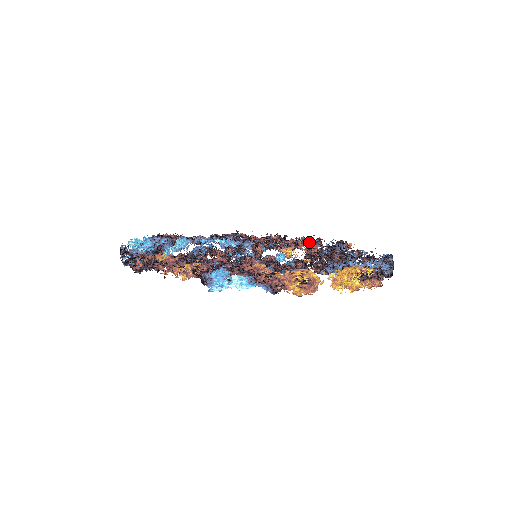
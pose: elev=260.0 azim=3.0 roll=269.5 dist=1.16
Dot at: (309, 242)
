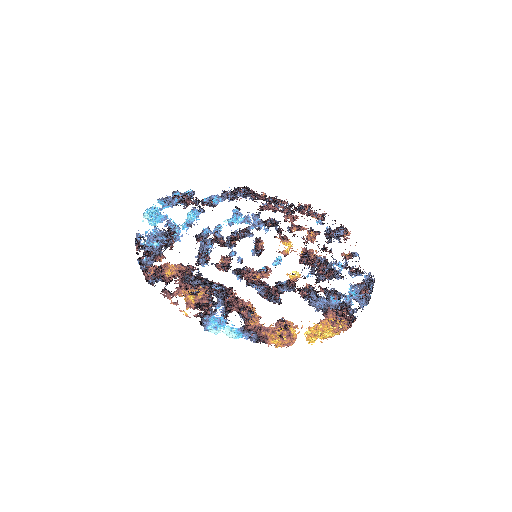
Dot at: (310, 234)
